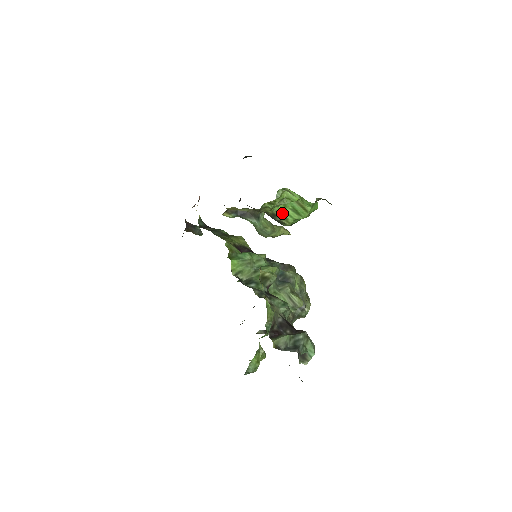
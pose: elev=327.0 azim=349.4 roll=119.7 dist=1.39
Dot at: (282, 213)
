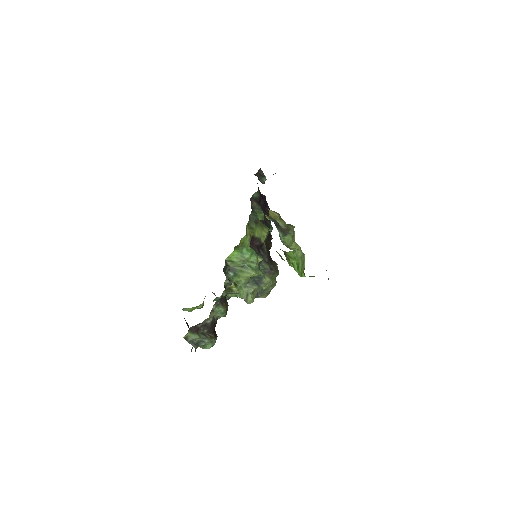
Dot at: (290, 258)
